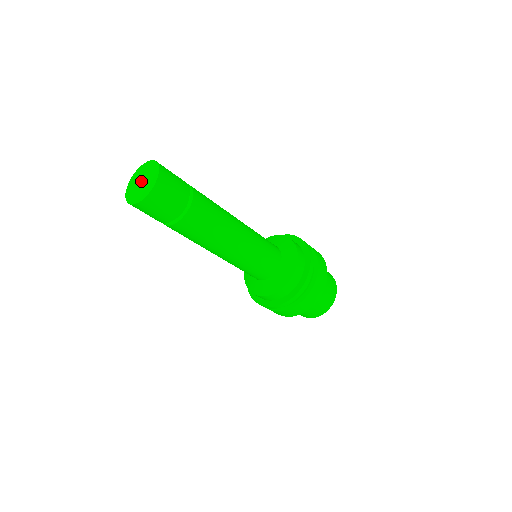
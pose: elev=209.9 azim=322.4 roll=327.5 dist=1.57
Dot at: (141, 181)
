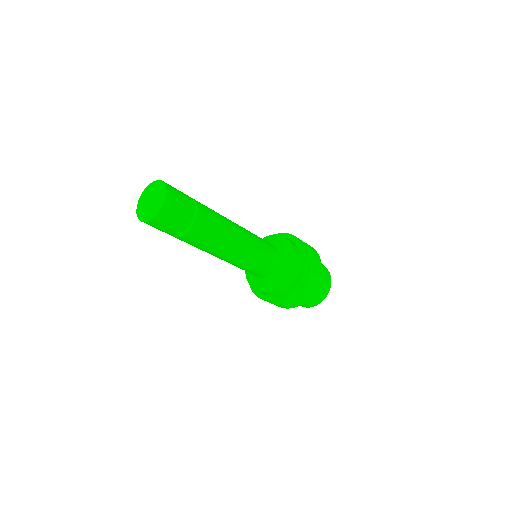
Dot at: (151, 199)
